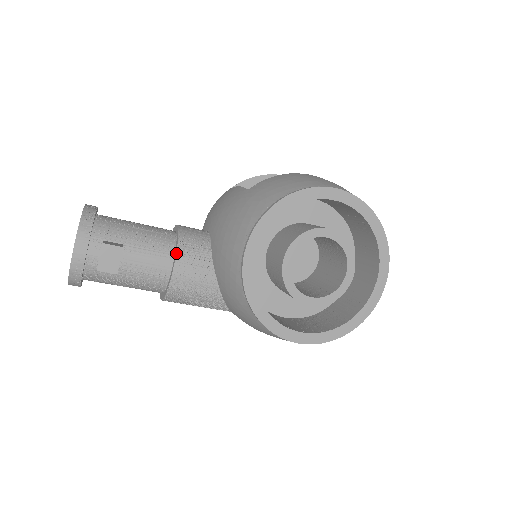
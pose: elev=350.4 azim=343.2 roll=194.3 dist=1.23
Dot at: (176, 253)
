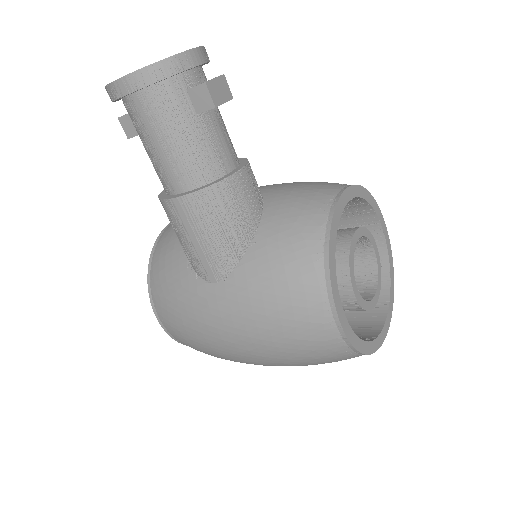
Dot at: (248, 161)
